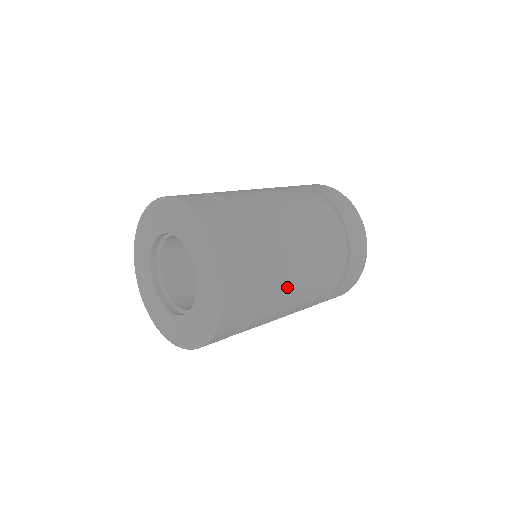
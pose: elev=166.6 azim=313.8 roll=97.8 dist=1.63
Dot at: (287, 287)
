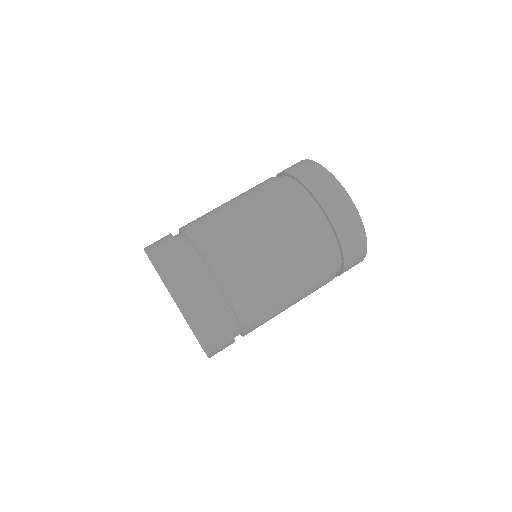
Dot at: occluded
